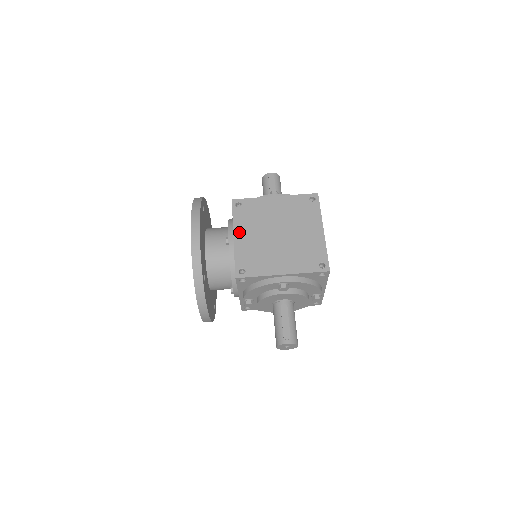
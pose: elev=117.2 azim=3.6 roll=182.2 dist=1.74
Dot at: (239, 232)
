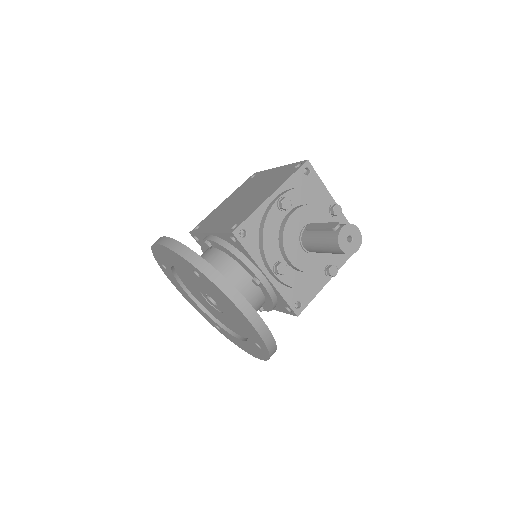
Dot at: (211, 228)
